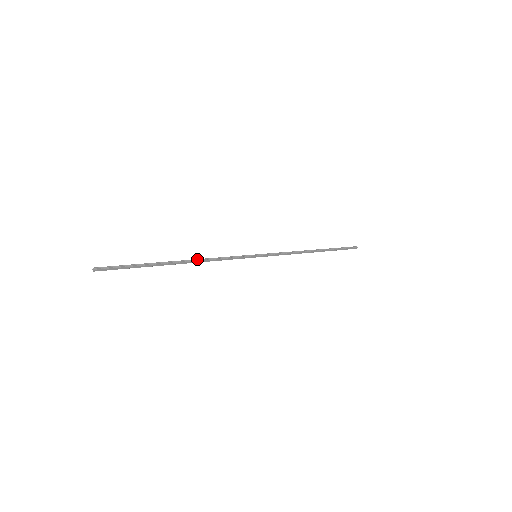
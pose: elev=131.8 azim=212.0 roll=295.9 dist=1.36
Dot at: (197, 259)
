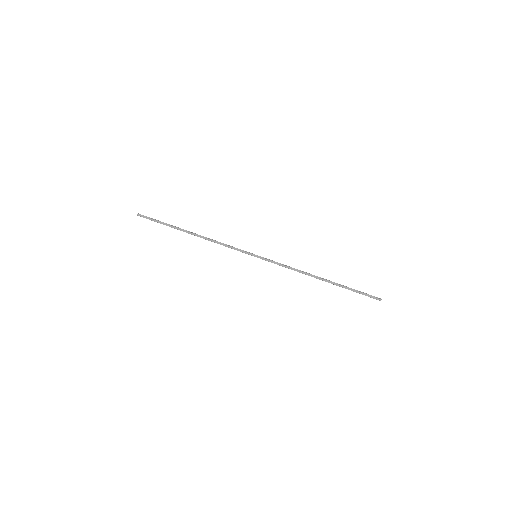
Dot at: (205, 237)
